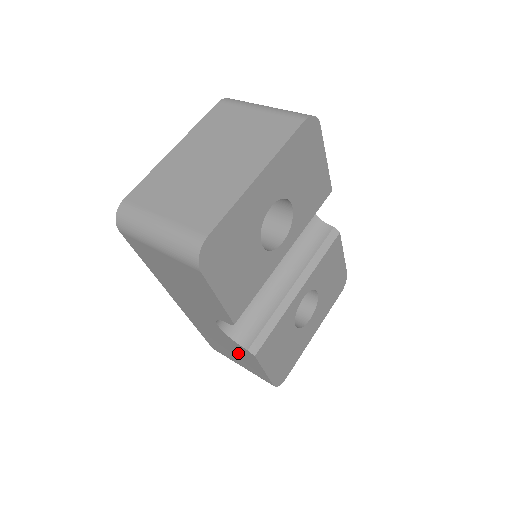
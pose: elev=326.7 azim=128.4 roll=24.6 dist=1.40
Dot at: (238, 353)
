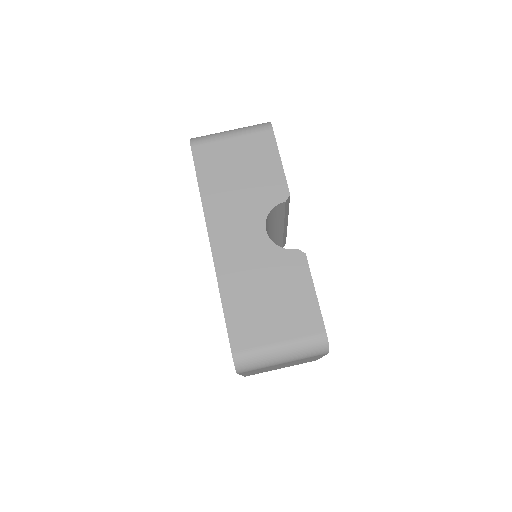
Dot at: occluded
